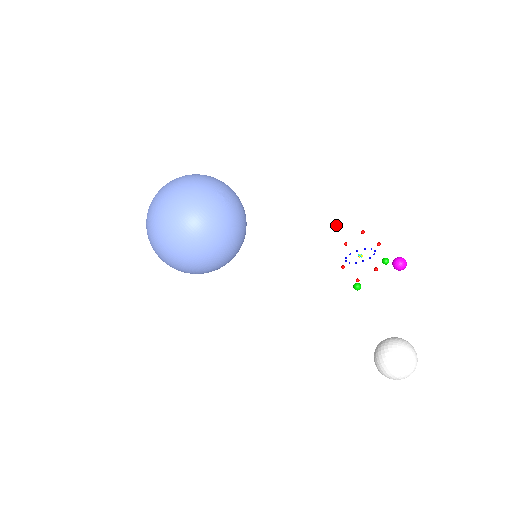
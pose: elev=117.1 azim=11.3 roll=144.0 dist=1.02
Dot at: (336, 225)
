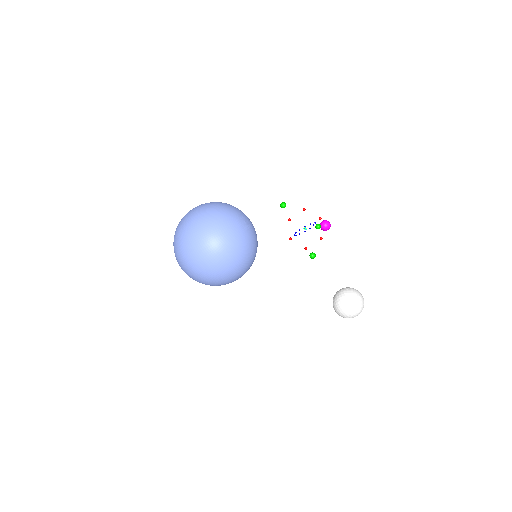
Dot at: (284, 207)
